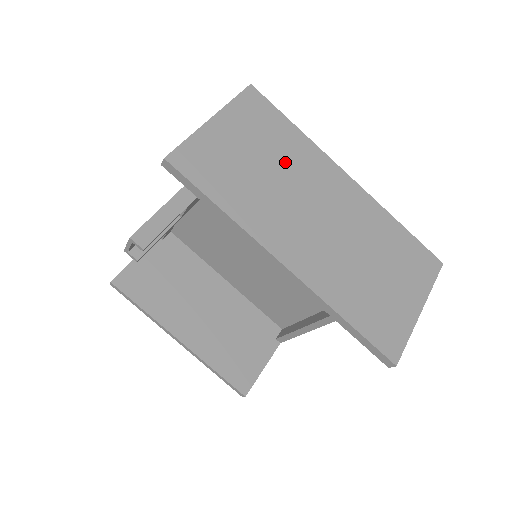
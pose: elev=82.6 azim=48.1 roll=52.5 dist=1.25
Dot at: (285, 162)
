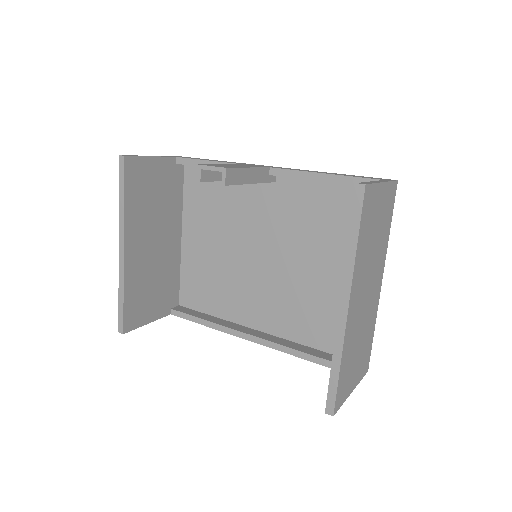
Dot at: (379, 244)
